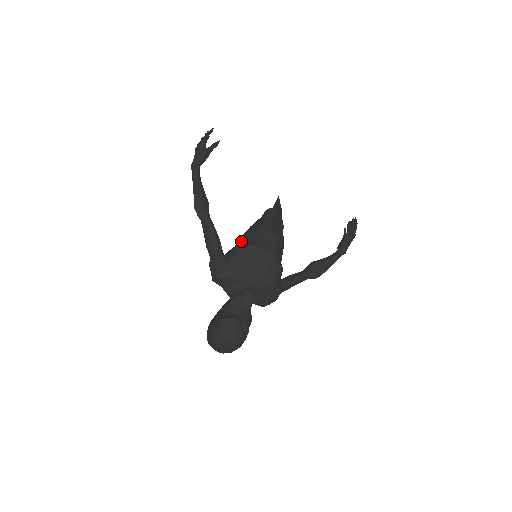
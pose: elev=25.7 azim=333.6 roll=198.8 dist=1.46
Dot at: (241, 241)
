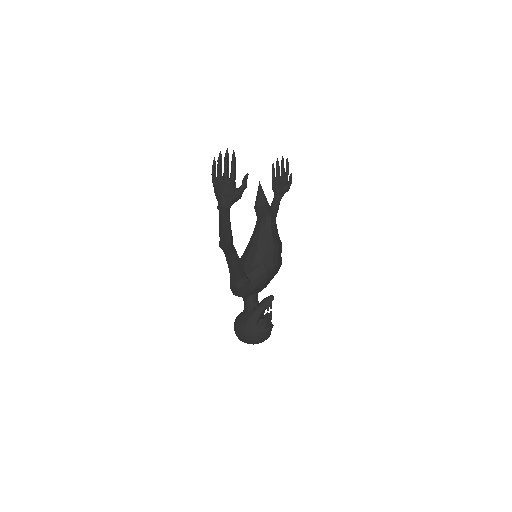
Dot at: (261, 263)
